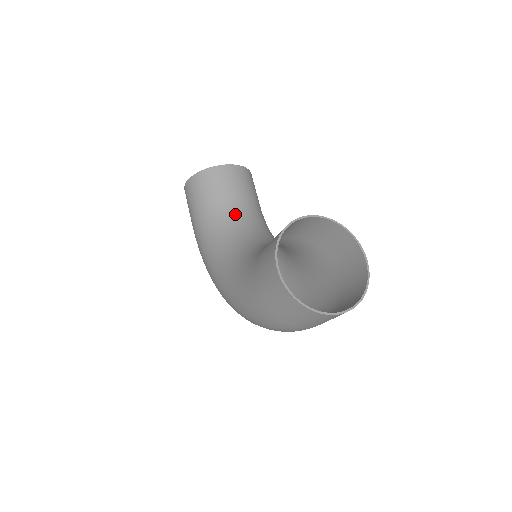
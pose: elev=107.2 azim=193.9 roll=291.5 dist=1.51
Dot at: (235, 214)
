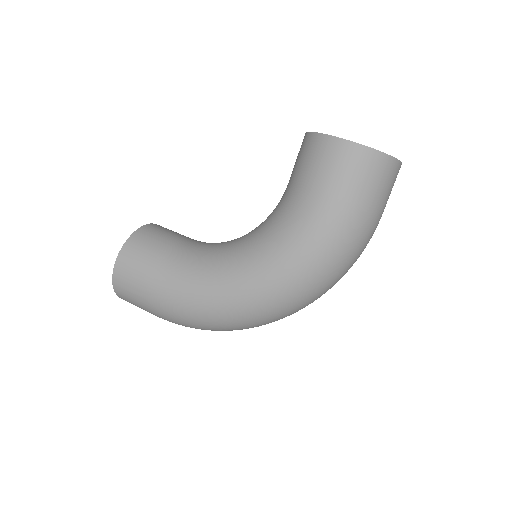
Dot at: (201, 243)
